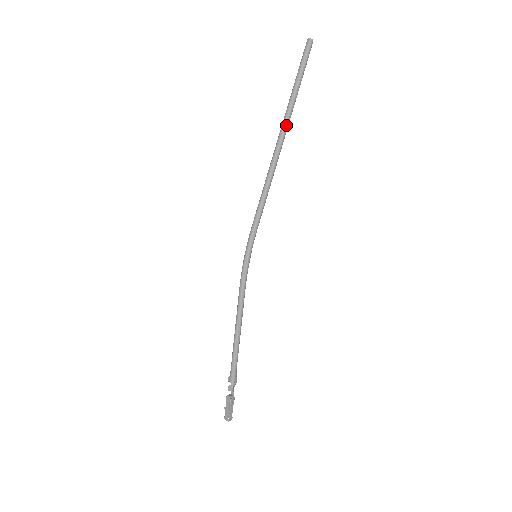
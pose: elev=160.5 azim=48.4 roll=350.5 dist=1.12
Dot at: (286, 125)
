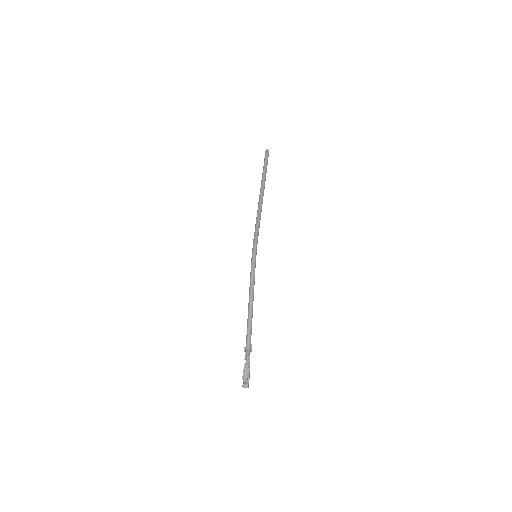
Dot at: (264, 184)
